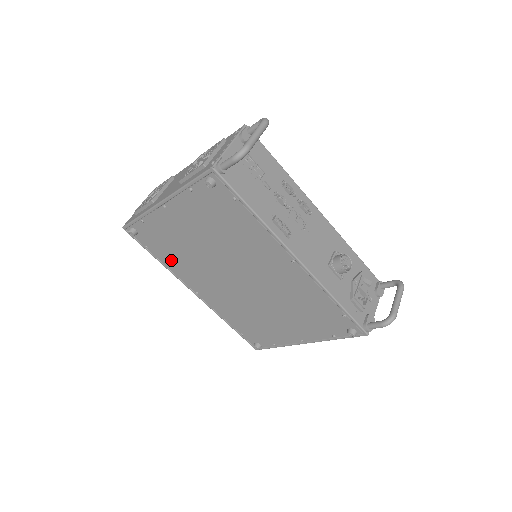
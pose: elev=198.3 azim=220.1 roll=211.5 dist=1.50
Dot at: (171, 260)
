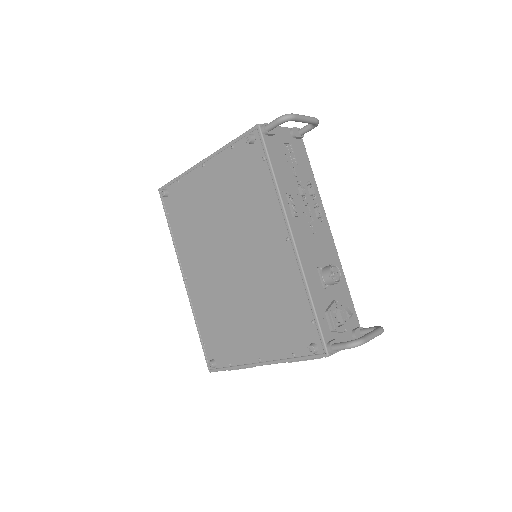
Dot at: (181, 232)
